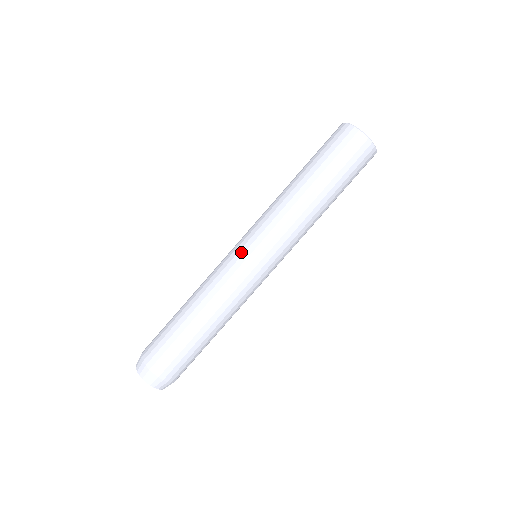
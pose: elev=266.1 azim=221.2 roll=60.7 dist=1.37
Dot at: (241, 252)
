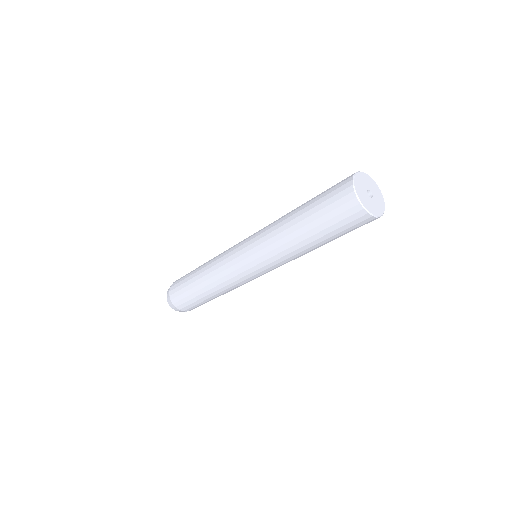
Dot at: (240, 265)
